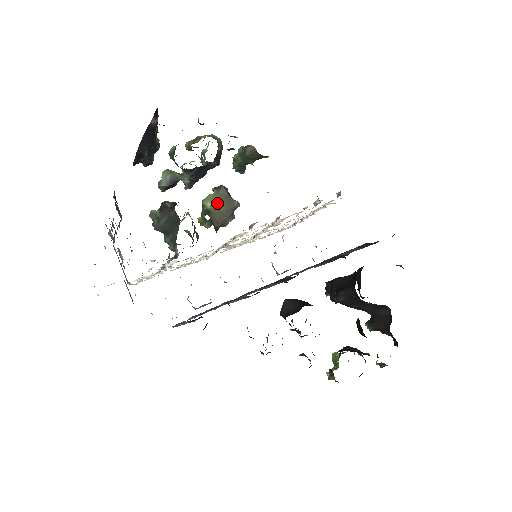
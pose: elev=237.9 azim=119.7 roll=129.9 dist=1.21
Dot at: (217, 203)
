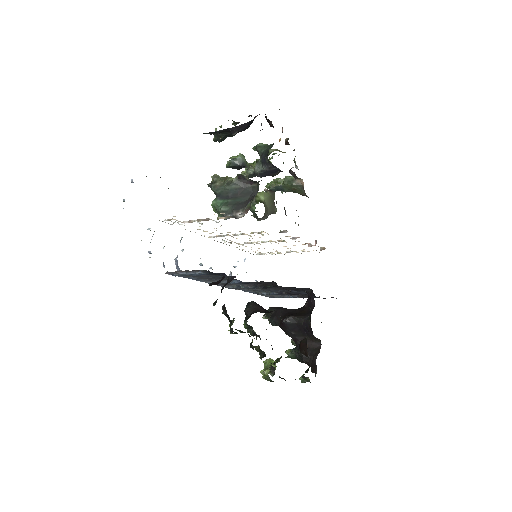
Dot at: (267, 201)
